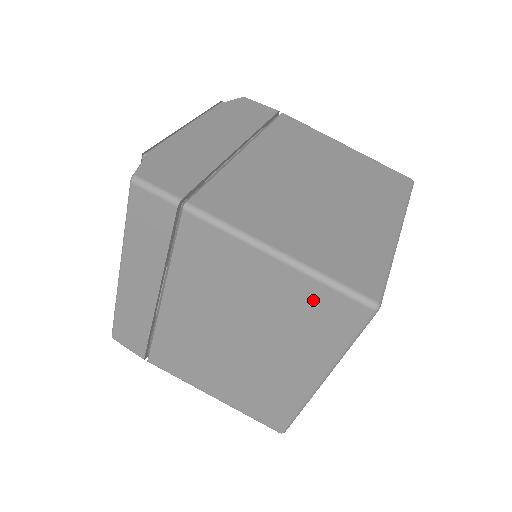
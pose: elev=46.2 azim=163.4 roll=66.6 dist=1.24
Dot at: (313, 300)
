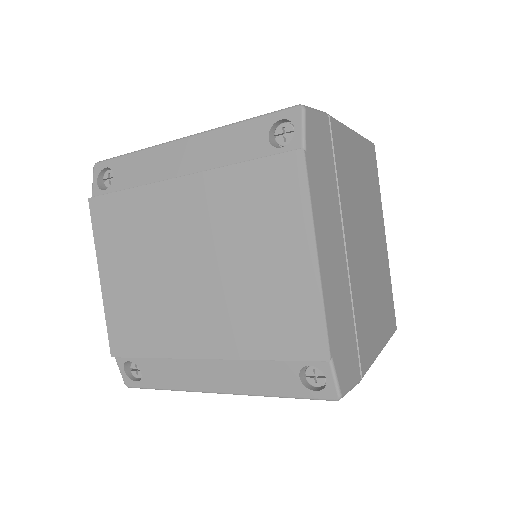
Dot at: occluded
